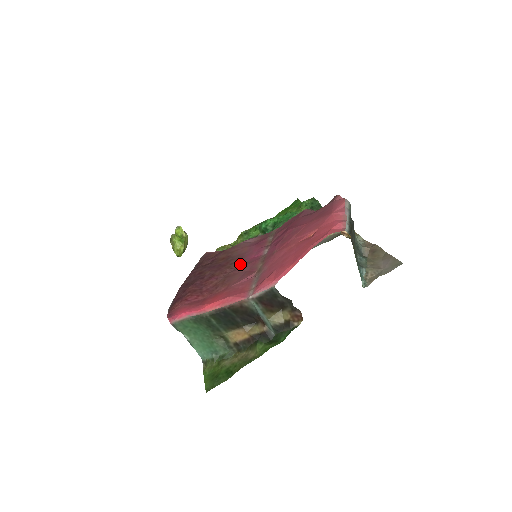
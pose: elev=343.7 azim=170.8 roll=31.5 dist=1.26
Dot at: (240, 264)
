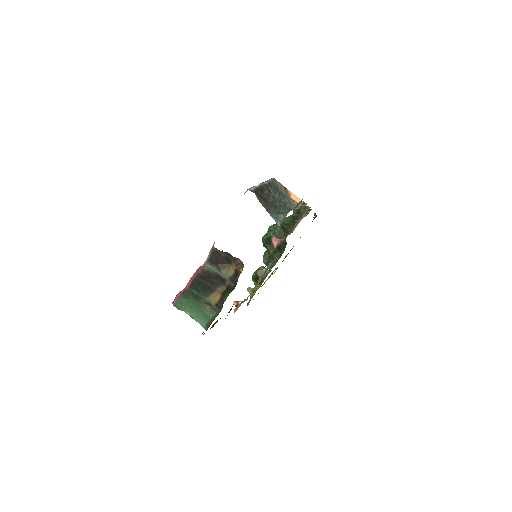
Dot at: occluded
